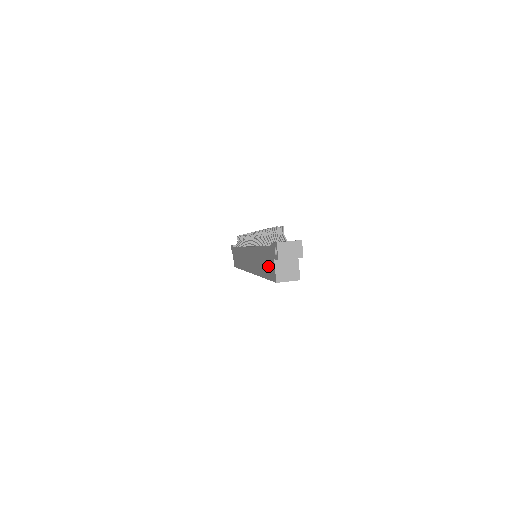
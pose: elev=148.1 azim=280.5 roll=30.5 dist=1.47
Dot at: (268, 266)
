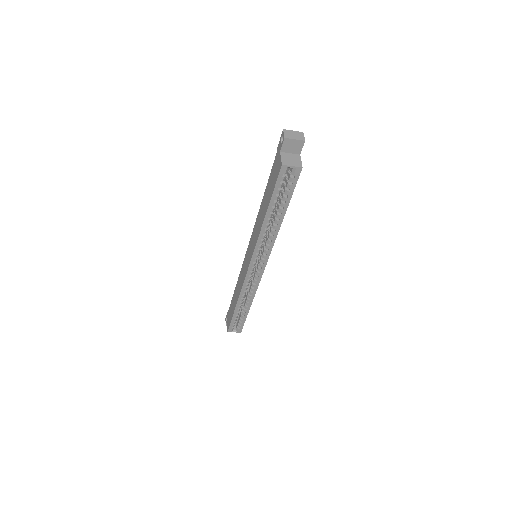
Dot at: (273, 179)
